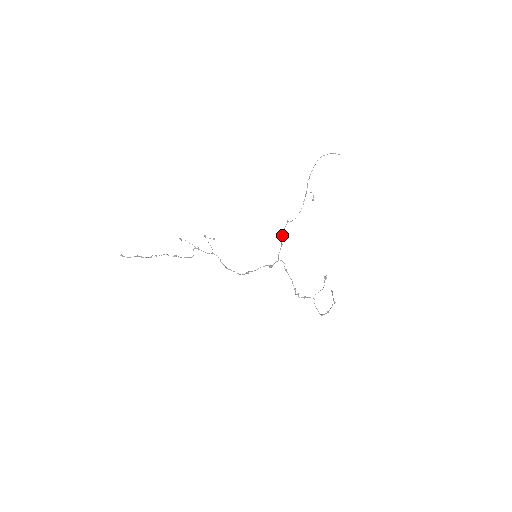
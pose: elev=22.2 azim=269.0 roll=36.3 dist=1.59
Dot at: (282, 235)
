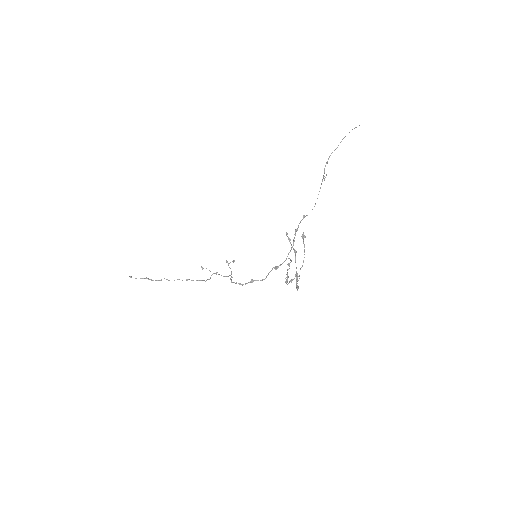
Dot at: (295, 232)
